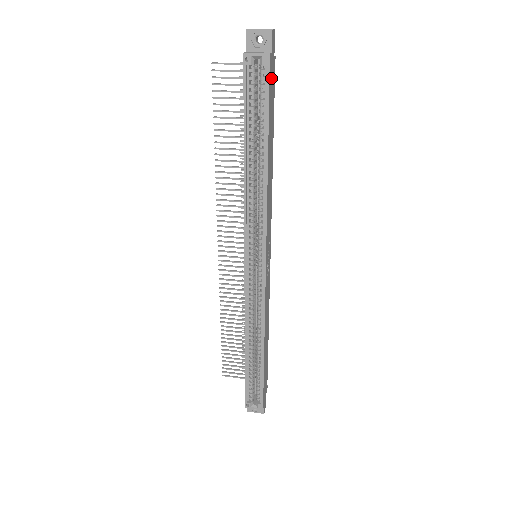
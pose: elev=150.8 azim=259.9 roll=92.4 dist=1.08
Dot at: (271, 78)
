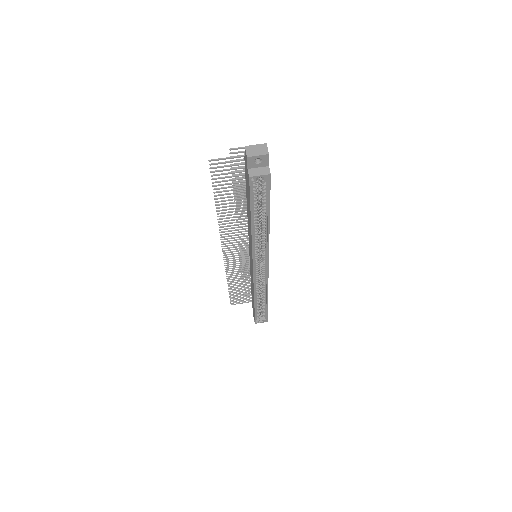
Dot at: occluded
